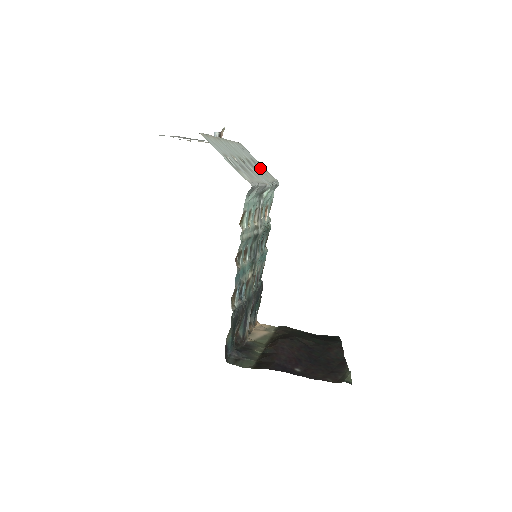
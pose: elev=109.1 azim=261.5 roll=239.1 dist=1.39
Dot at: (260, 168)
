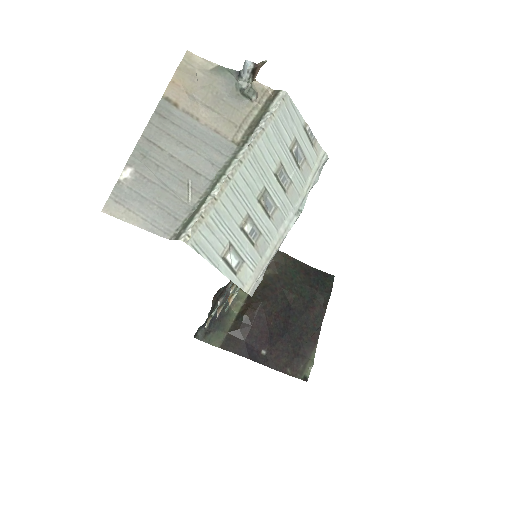
Dot at: (302, 155)
